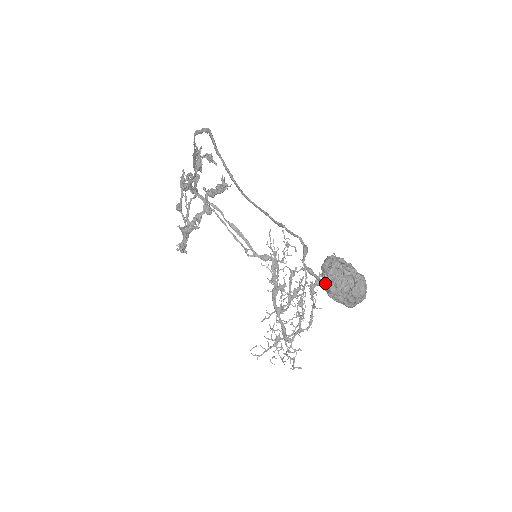
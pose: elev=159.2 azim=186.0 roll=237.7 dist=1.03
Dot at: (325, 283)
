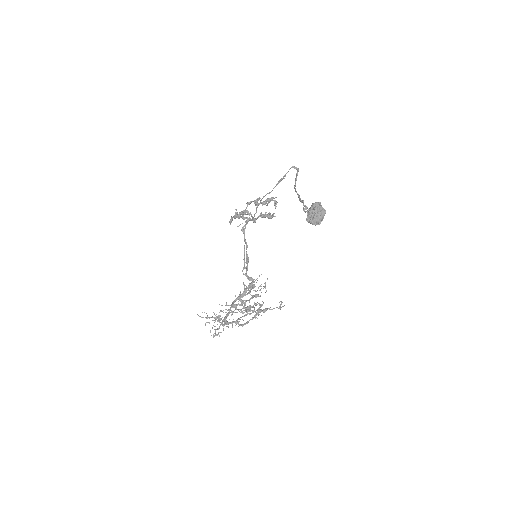
Dot at: (310, 209)
